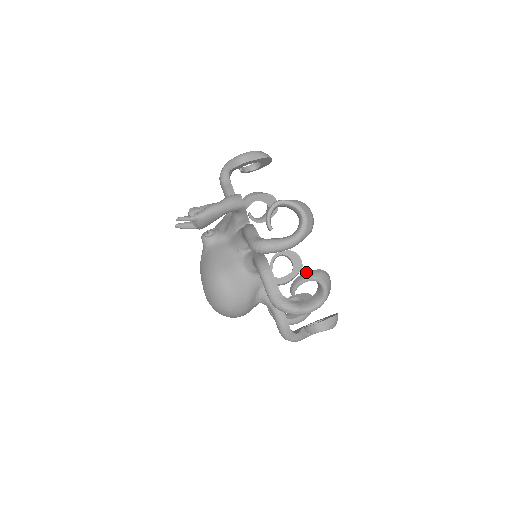
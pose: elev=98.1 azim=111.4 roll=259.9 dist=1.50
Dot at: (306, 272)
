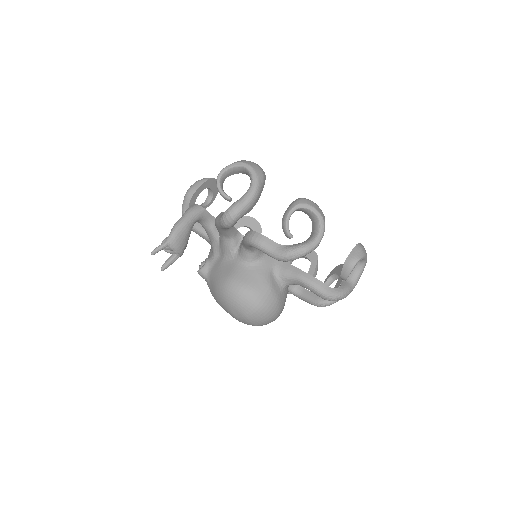
Dot at: occluded
